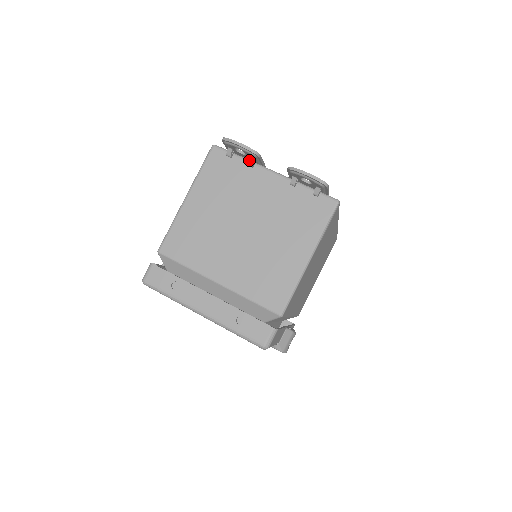
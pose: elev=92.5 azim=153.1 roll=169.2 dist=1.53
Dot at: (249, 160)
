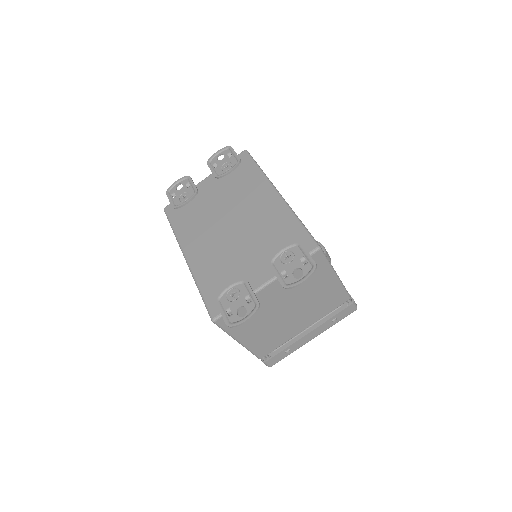
Dot at: occluded
